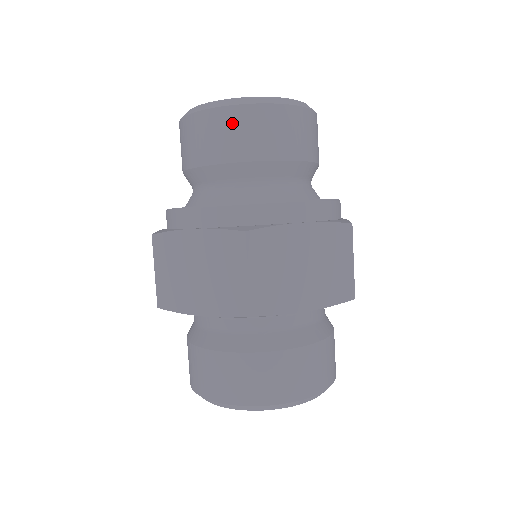
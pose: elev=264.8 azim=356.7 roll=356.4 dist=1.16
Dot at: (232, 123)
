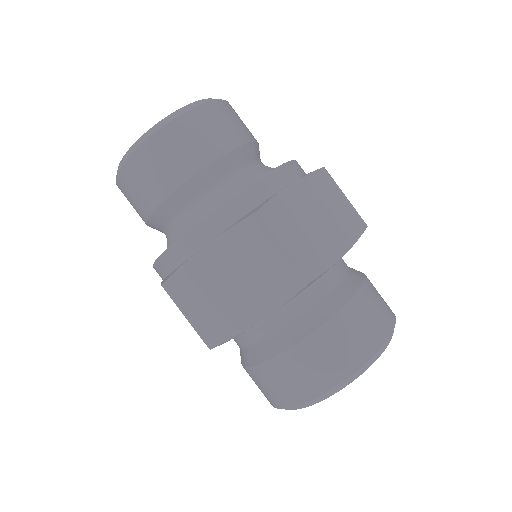
Dot at: (176, 139)
